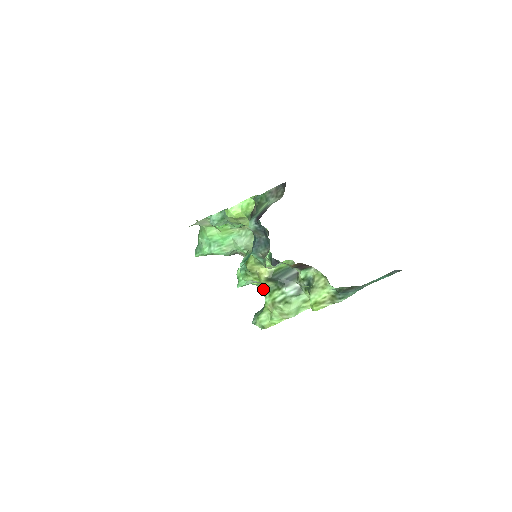
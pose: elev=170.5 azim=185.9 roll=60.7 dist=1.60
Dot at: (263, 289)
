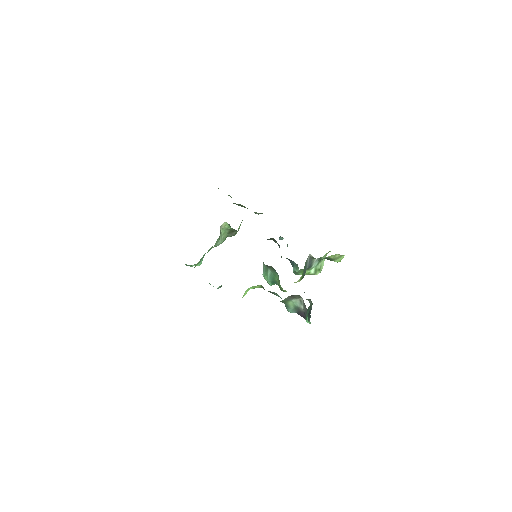
Dot at: occluded
